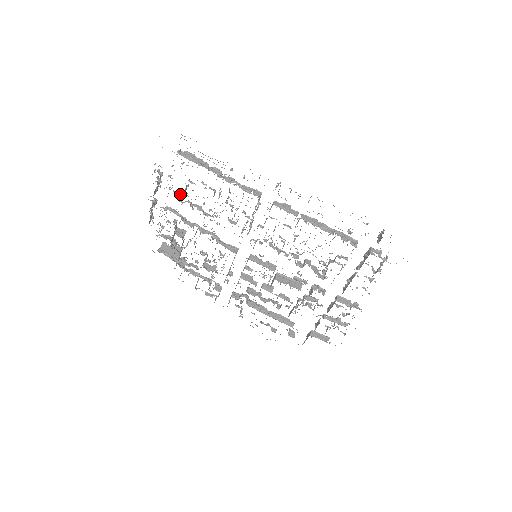
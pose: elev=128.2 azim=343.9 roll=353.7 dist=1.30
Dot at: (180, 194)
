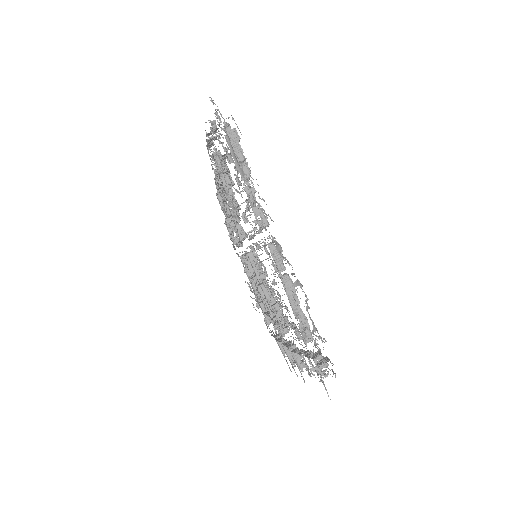
Dot at: (225, 154)
